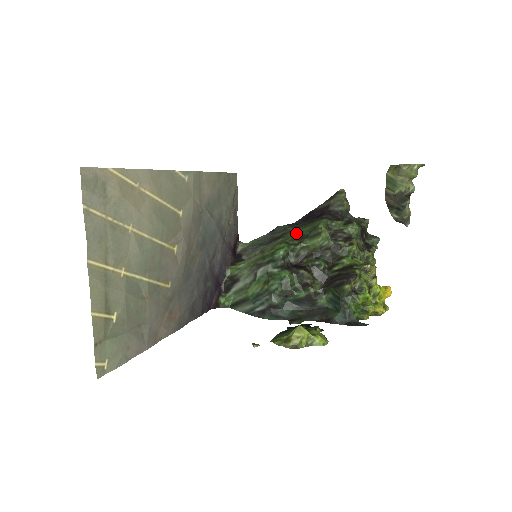
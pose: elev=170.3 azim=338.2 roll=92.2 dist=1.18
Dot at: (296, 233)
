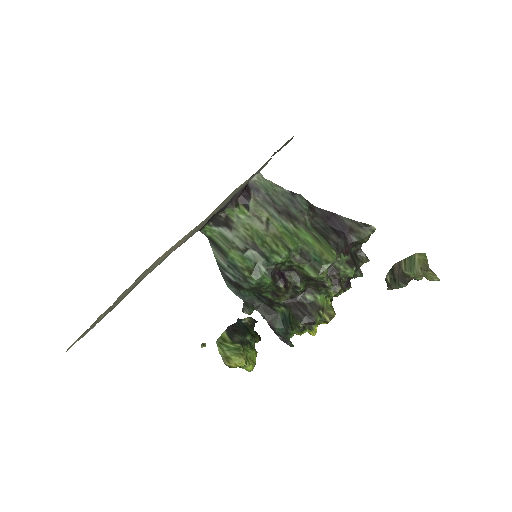
Dot at: (306, 239)
